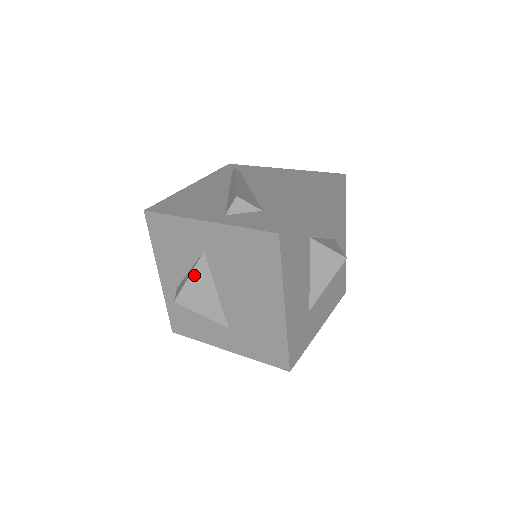
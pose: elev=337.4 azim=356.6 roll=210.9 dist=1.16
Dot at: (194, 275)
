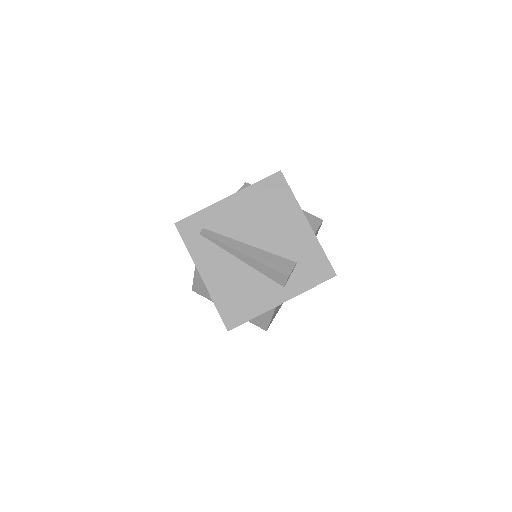
Dot at: (273, 315)
